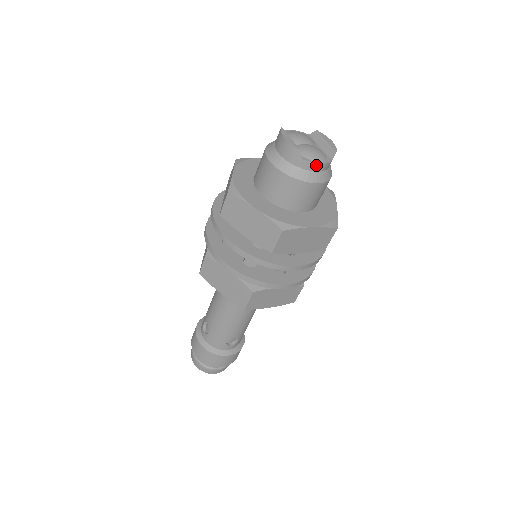
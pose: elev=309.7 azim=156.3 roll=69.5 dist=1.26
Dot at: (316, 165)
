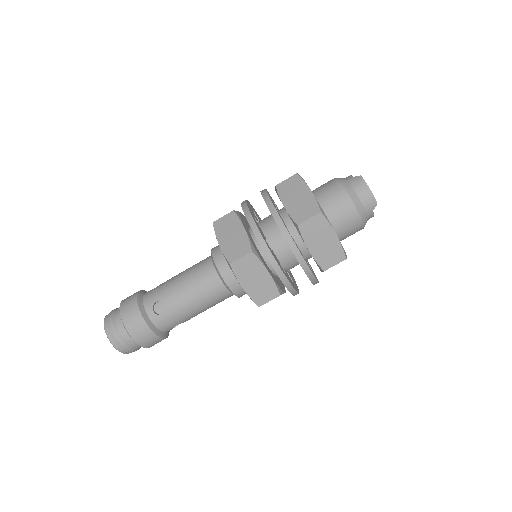
Dot at: (373, 216)
